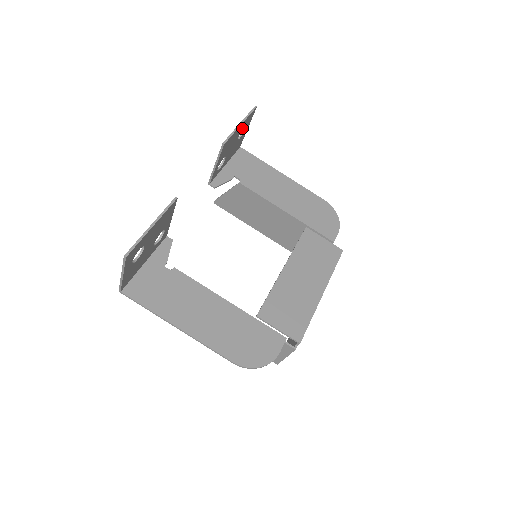
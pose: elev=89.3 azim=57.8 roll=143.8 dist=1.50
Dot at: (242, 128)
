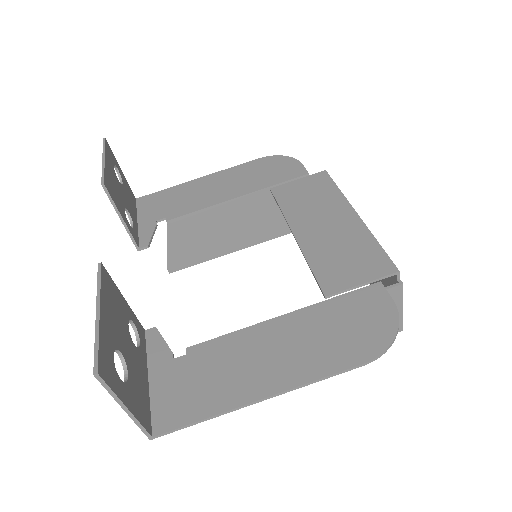
Dot at: (112, 167)
